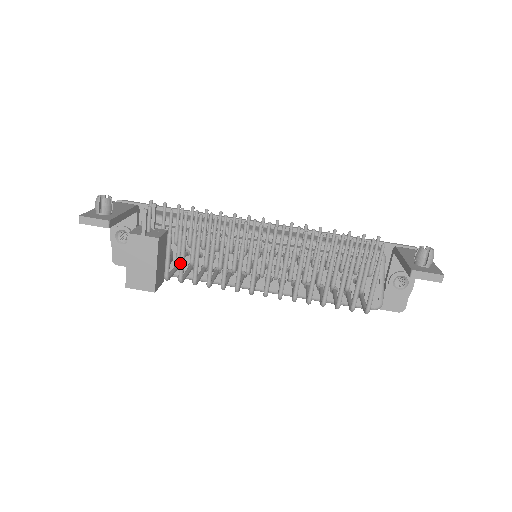
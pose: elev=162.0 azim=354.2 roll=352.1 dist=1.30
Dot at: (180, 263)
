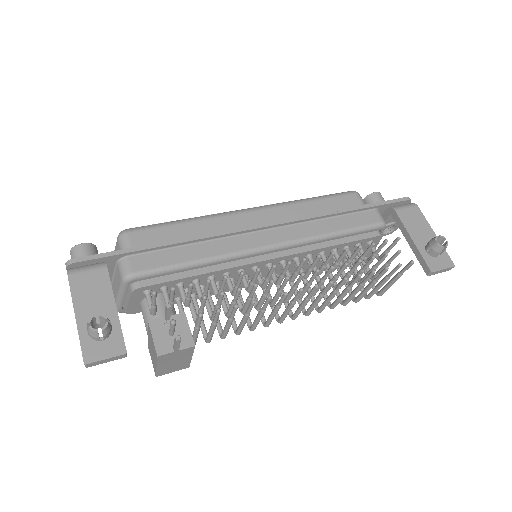
Dot at: (210, 337)
